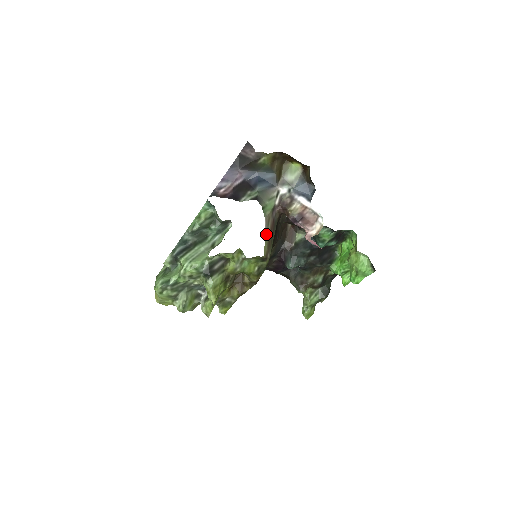
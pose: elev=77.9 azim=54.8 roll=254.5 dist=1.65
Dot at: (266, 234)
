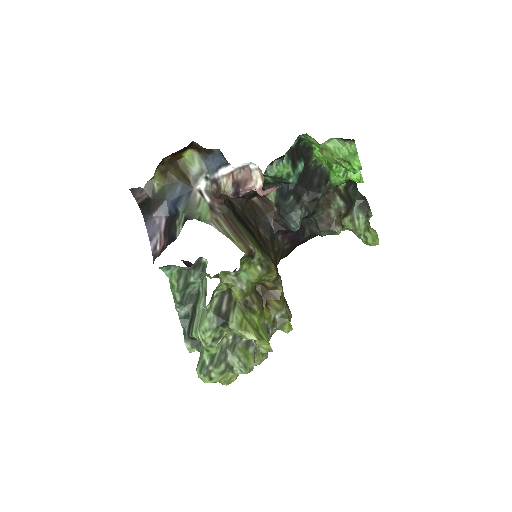
Dot at: (226, 235)
